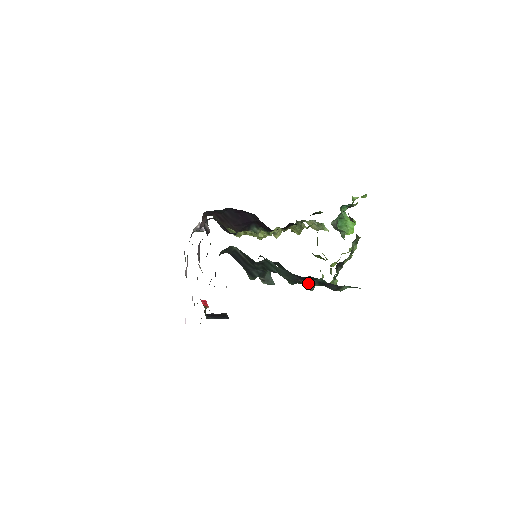
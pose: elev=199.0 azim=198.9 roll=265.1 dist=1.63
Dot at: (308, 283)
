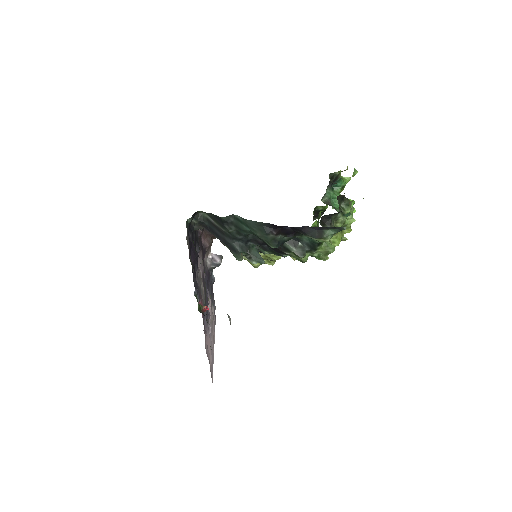
Dot at: (296, 249)
